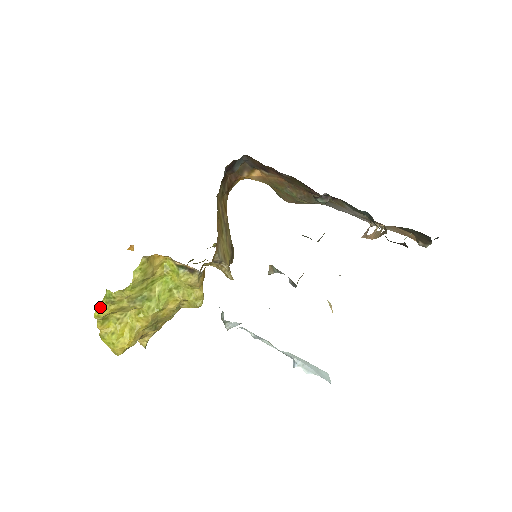
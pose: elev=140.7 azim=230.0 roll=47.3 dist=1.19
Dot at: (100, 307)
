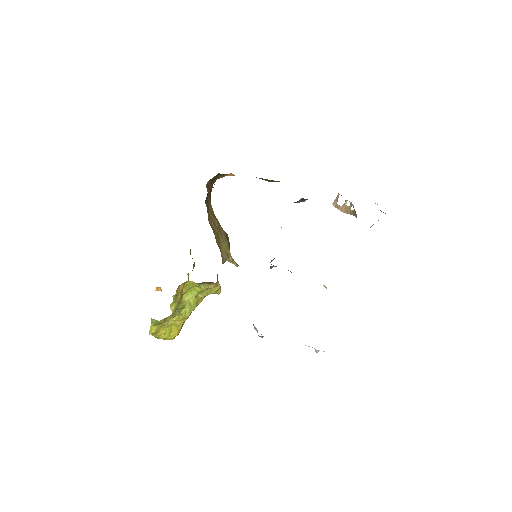
Dot at: (151, 329)
